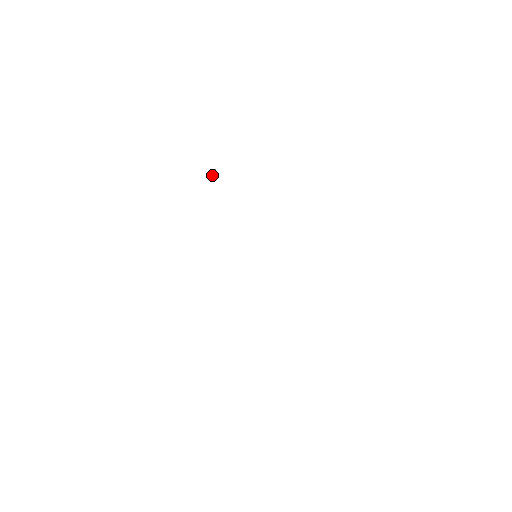
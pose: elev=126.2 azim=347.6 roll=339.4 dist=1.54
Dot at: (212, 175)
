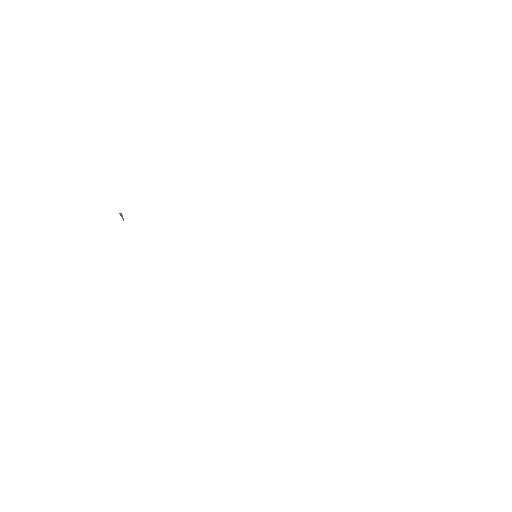
Dot at: (123, 220)
